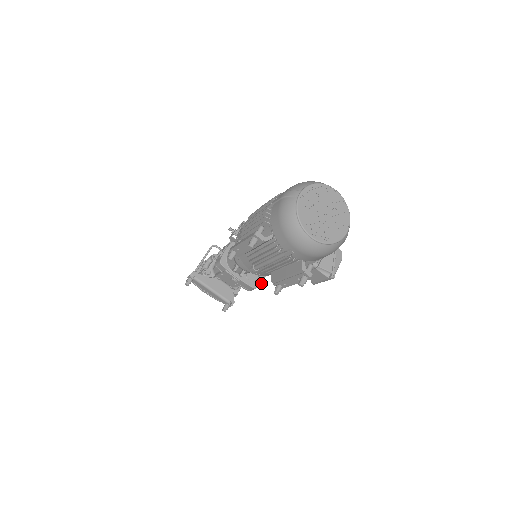
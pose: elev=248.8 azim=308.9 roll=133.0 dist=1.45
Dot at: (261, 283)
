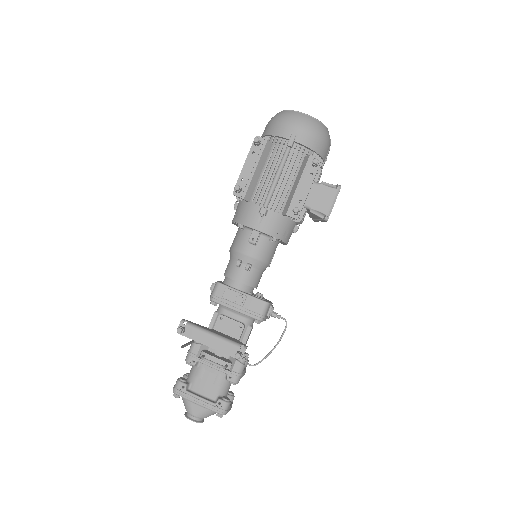
Dot at: (271, 305)
